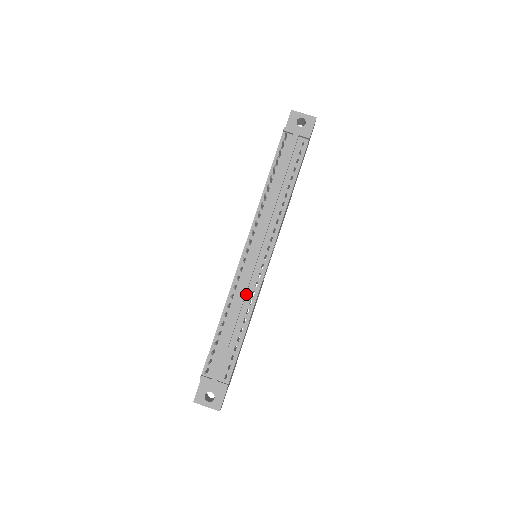
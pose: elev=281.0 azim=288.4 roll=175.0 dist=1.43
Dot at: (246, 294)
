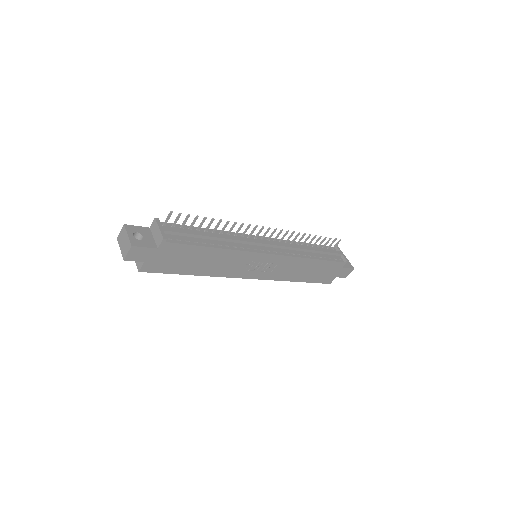
Dot at: (237, 243)
